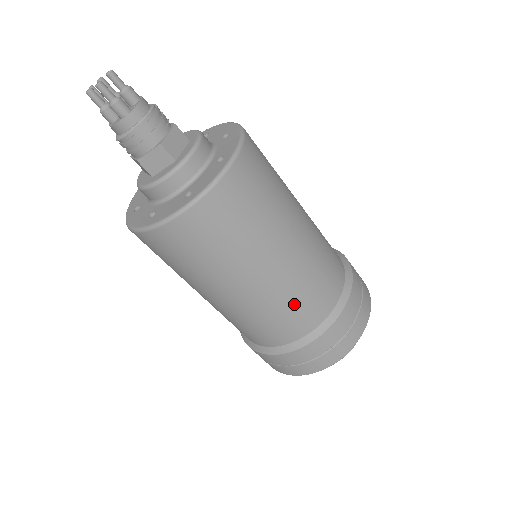
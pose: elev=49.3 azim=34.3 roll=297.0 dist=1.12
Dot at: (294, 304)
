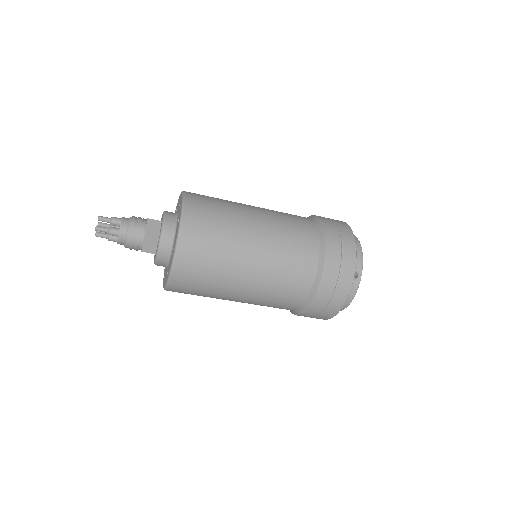
Dot at: (286, 271)
